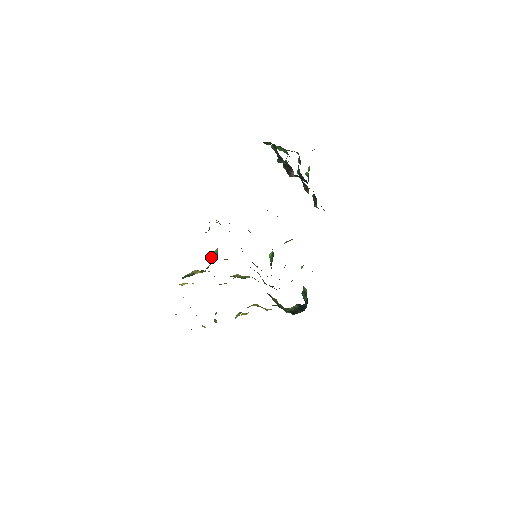
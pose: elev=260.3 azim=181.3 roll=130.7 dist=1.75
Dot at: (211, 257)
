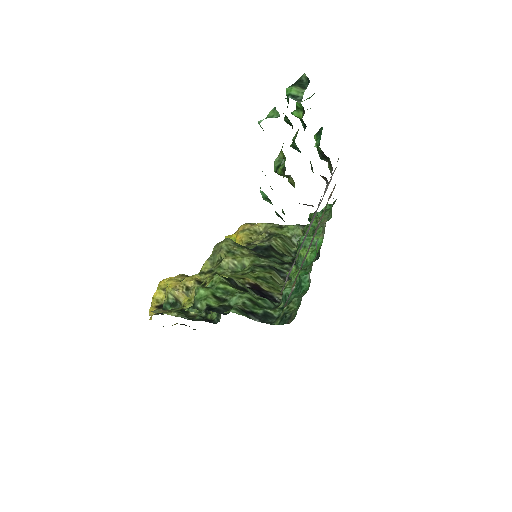
Dot at: occluded
